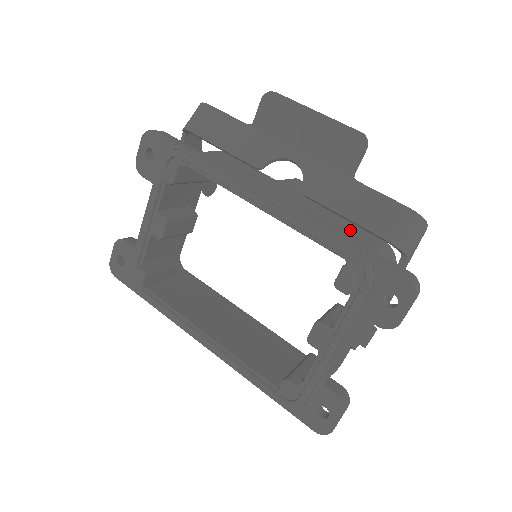
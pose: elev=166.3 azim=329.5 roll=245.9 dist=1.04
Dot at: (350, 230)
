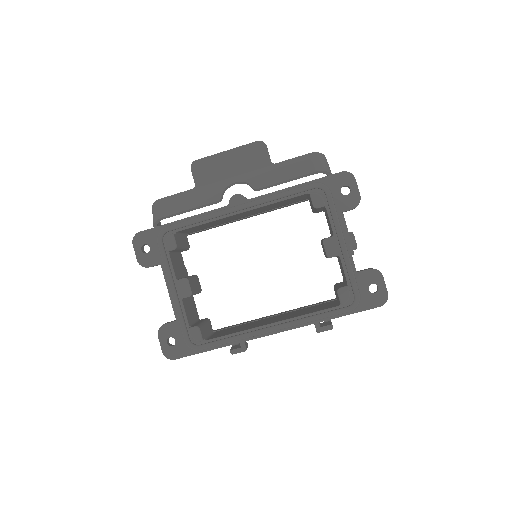
Dot at: occluded
